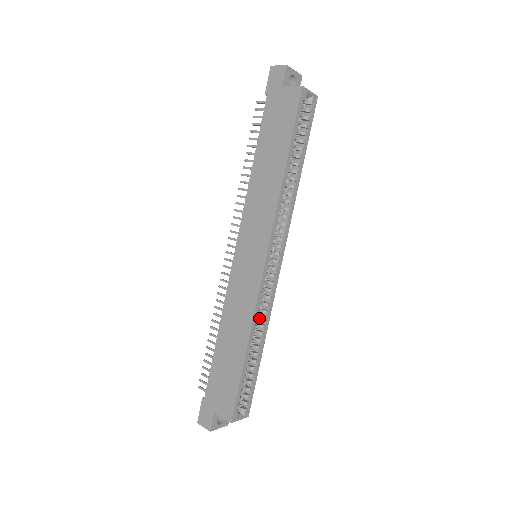
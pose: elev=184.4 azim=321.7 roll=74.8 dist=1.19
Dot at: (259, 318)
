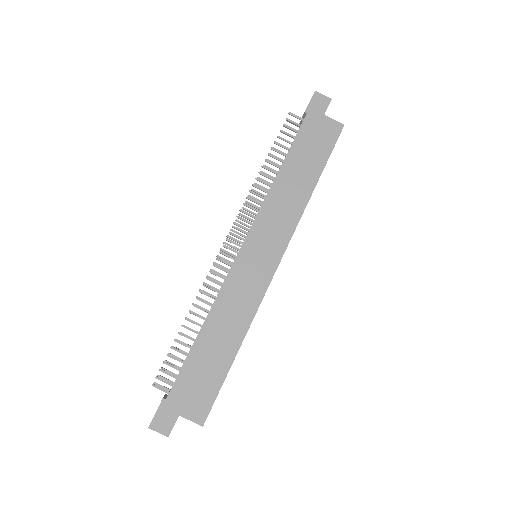
Dot at: occluded
